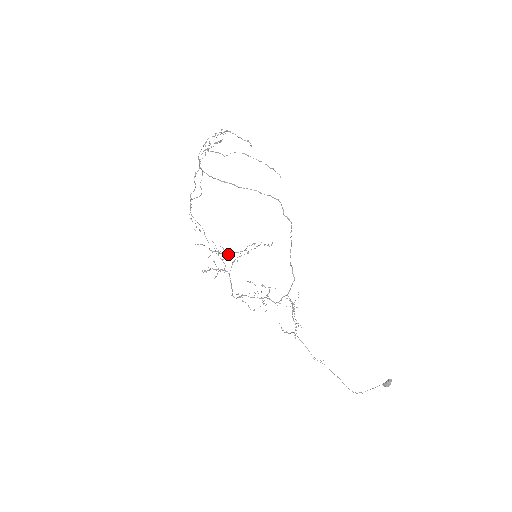
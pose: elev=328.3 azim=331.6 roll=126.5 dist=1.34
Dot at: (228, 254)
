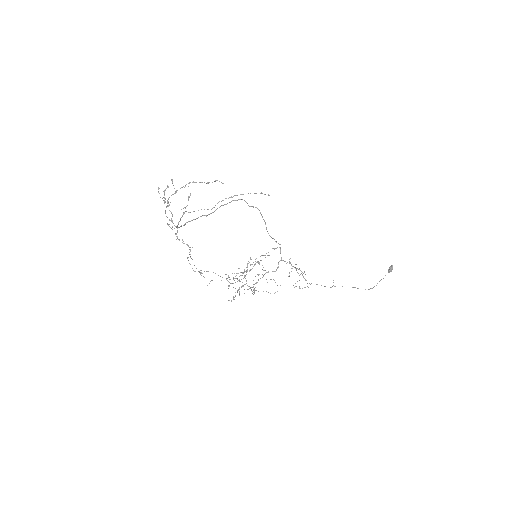
Dot at: (245, 275)
